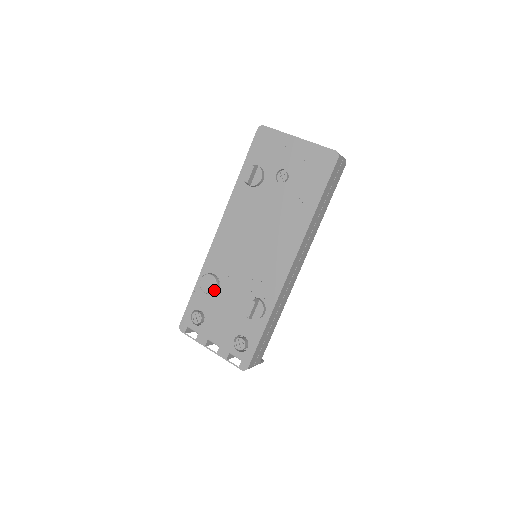
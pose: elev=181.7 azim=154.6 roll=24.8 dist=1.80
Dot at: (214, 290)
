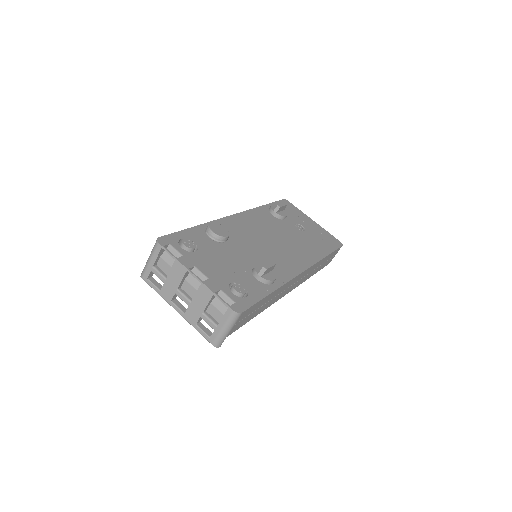
Dot at: (225, 237)
